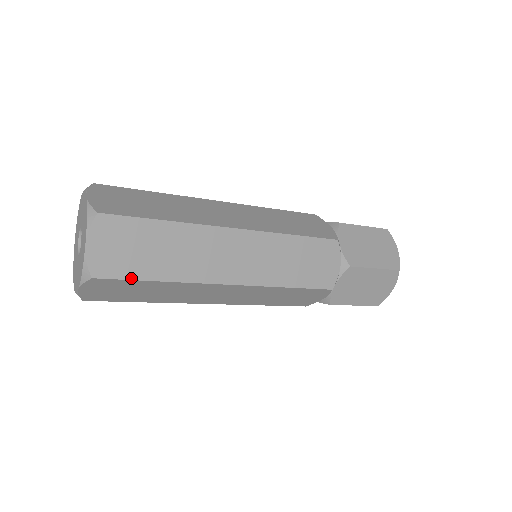
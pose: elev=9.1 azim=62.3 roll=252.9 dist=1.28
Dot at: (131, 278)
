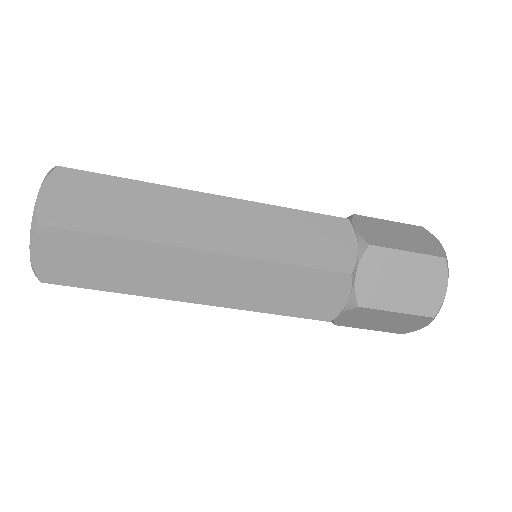
Dot at: (100, 174)
